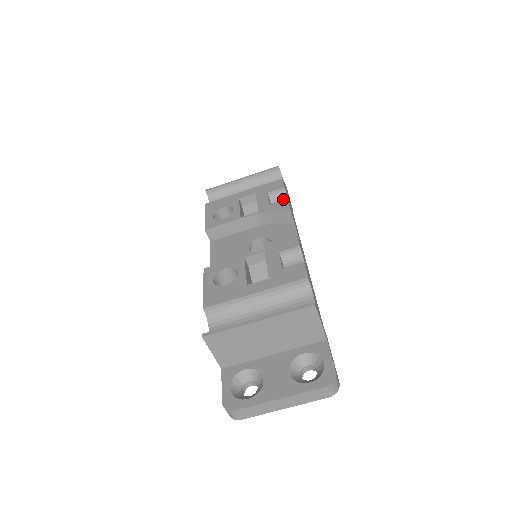
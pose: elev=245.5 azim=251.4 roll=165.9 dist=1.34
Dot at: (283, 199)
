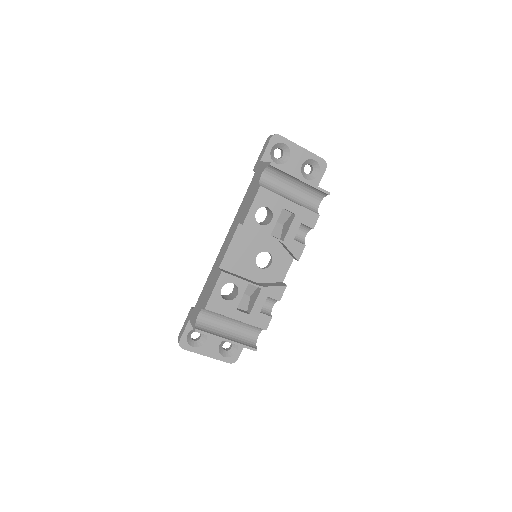
Dot at: (305, 230)
